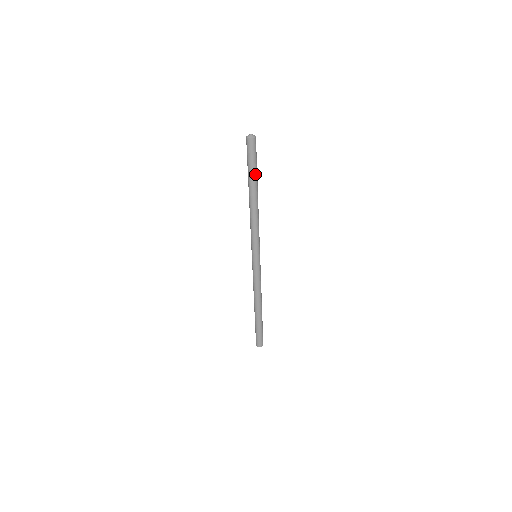
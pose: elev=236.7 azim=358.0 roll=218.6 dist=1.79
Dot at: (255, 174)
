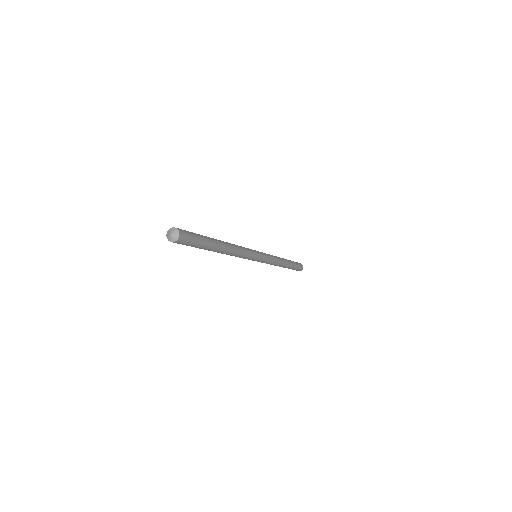
Dot at: (202, 248)
